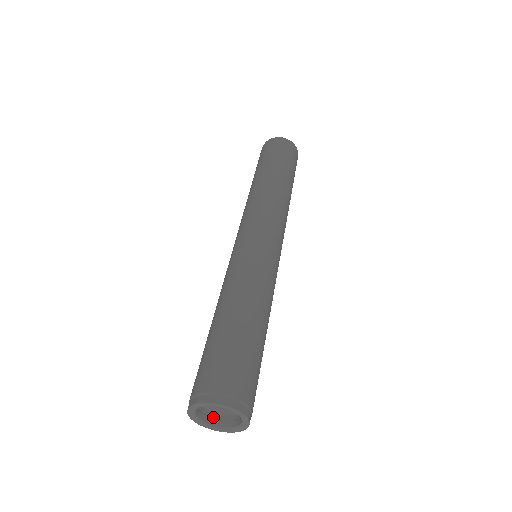
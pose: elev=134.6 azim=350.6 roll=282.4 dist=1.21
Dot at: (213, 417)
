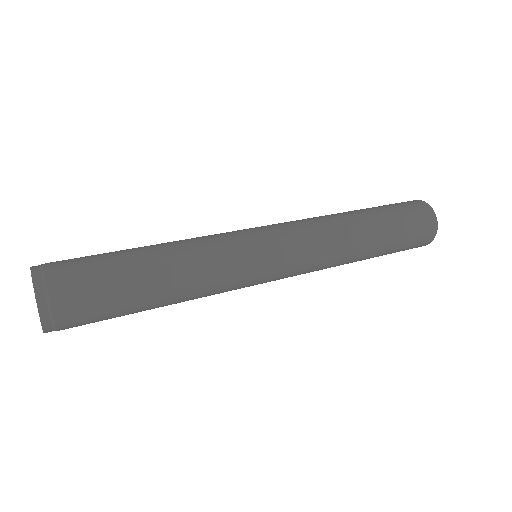
Dot at: occluded
